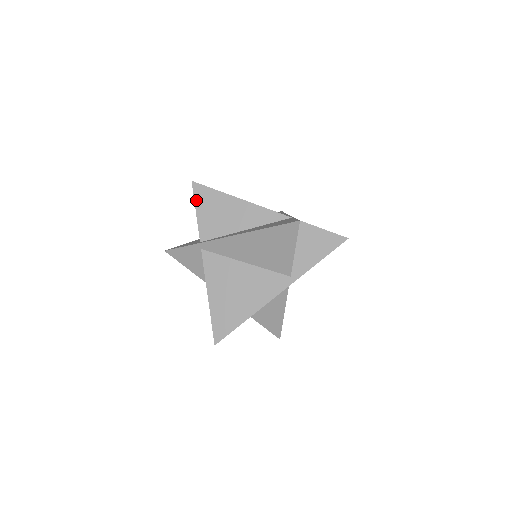
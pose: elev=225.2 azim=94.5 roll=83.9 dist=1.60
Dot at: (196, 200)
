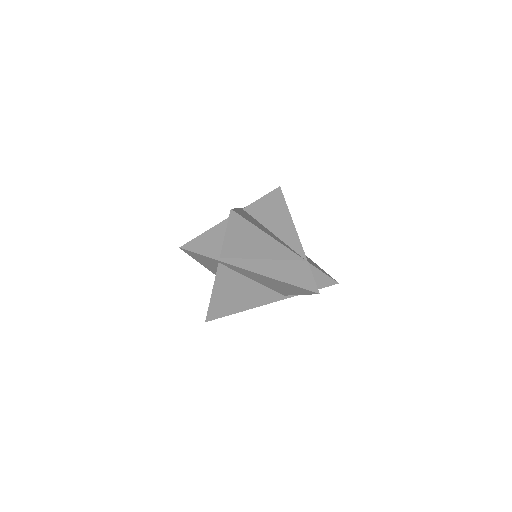
Dot at: (229, 226)
